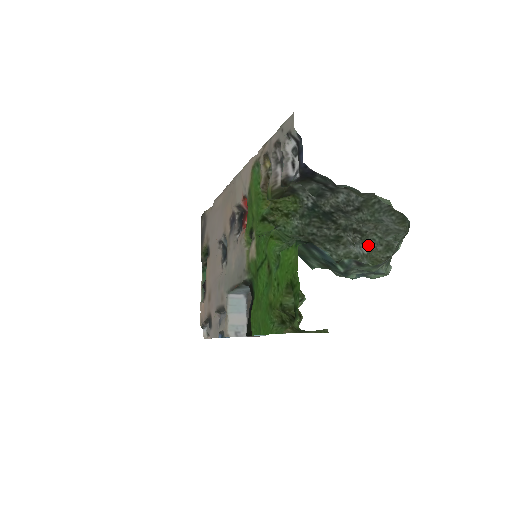
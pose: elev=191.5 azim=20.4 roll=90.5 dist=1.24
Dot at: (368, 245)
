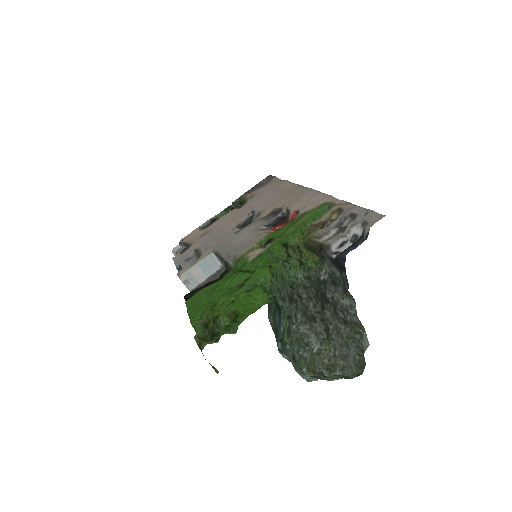
Dot at: (322, 349)
